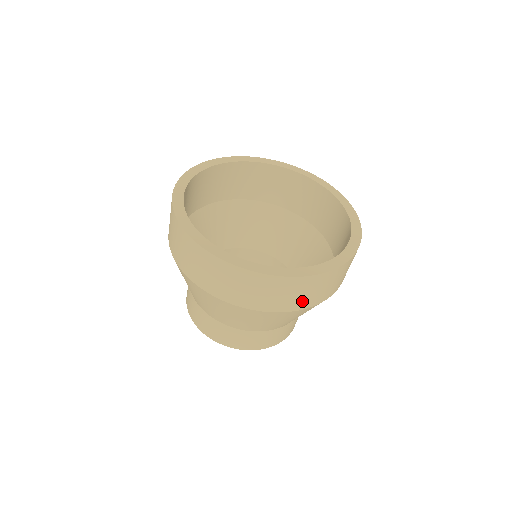
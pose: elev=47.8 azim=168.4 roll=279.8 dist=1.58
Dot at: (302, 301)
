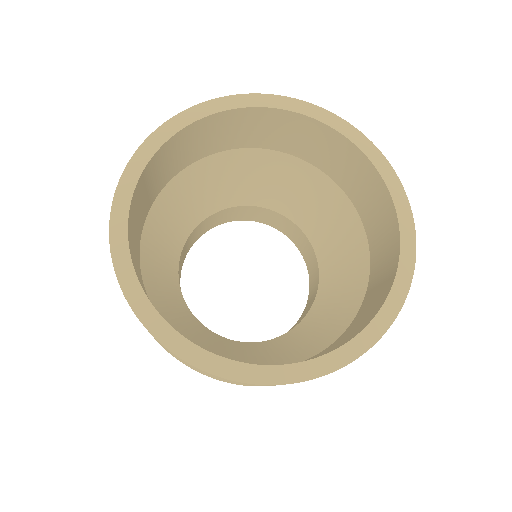
Dot at: occluded
